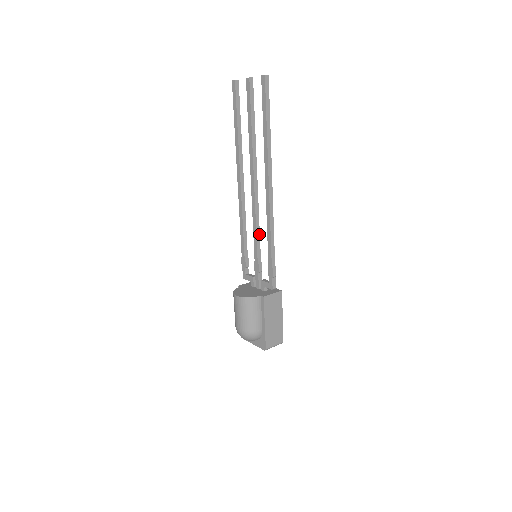
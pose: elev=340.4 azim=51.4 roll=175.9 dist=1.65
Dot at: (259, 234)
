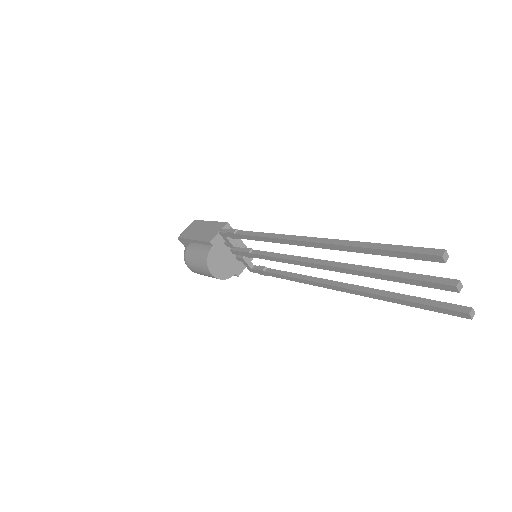
Dot at: occluded
